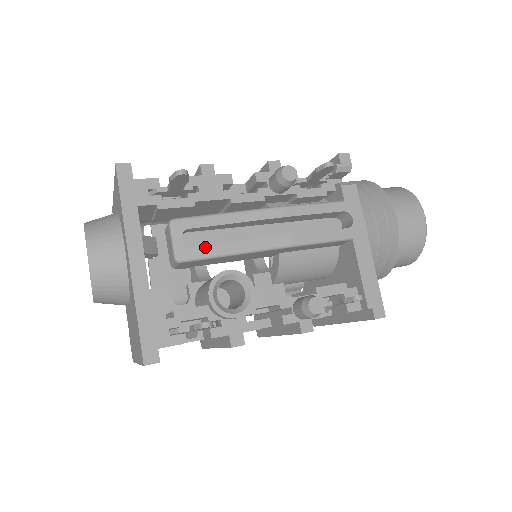
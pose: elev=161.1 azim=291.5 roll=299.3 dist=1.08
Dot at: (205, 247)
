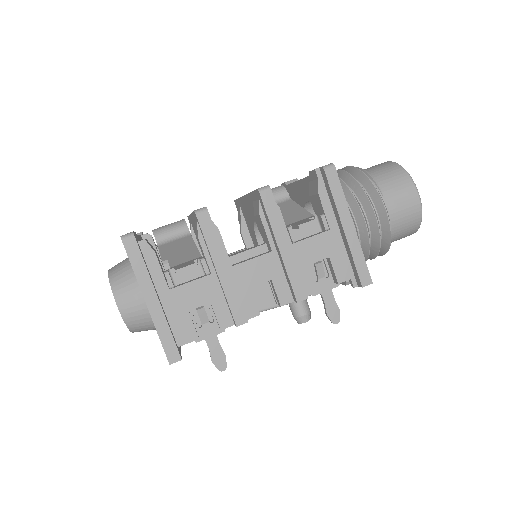
Dot at: occluded
